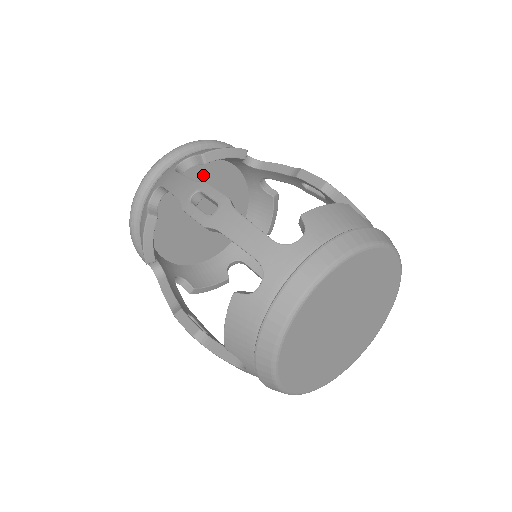
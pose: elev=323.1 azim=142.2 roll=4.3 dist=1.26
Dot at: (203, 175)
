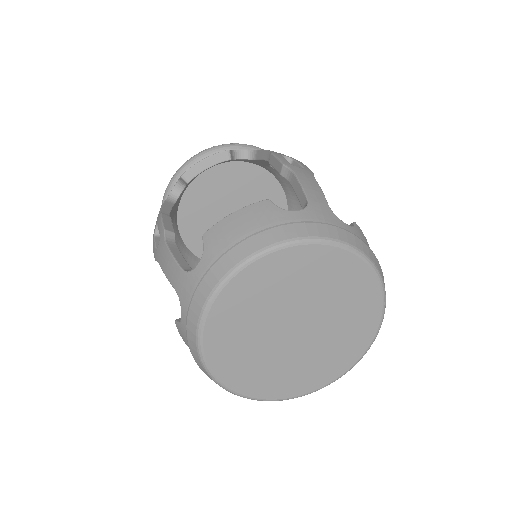
Dot at: (212, 184)
